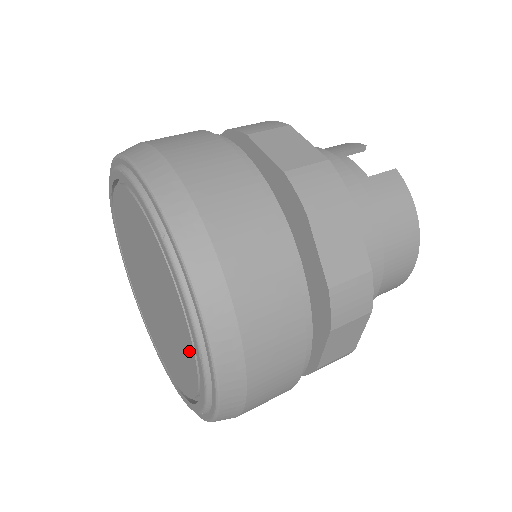
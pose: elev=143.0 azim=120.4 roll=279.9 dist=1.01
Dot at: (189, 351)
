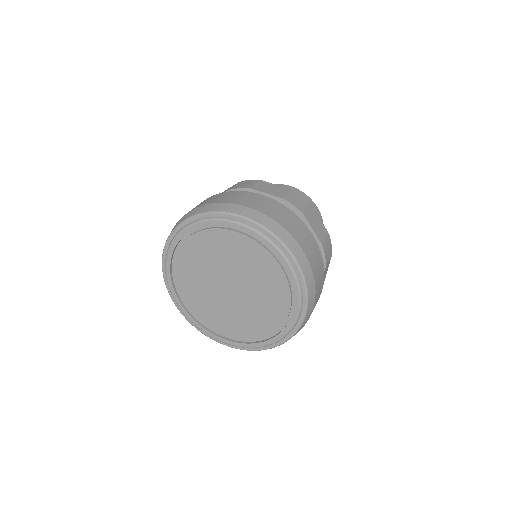
Dot at: (263, 255)
